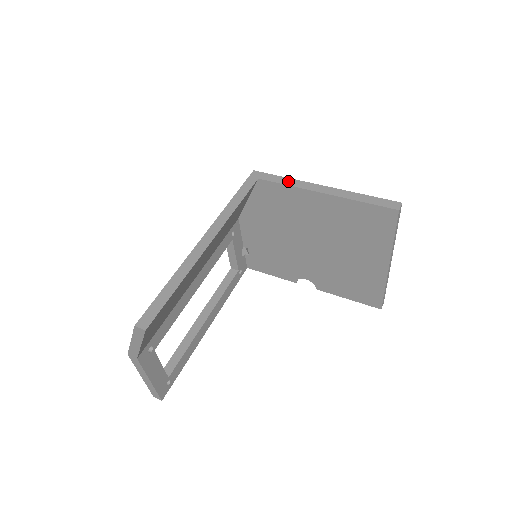
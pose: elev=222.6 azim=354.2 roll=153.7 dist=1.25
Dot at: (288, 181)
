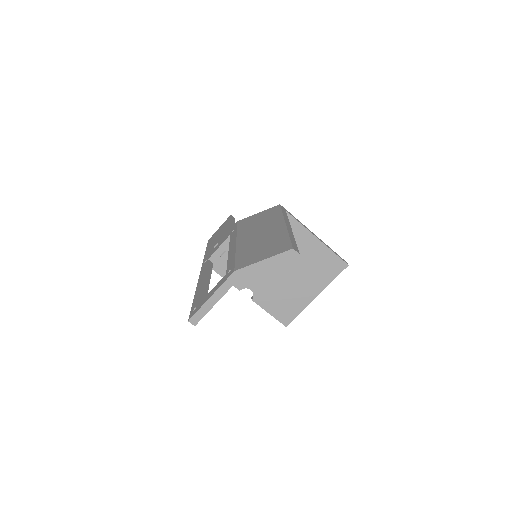
Dot at: (299, 221)
